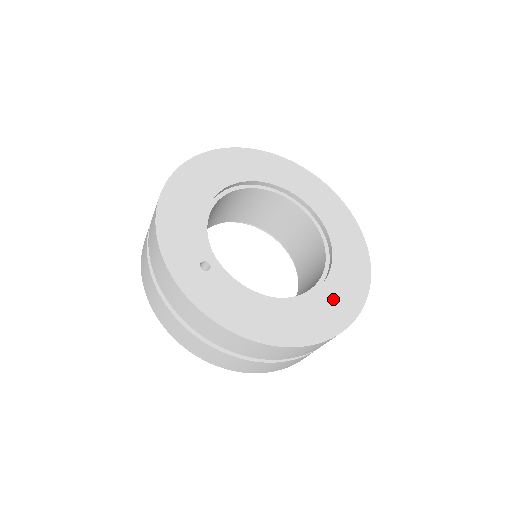
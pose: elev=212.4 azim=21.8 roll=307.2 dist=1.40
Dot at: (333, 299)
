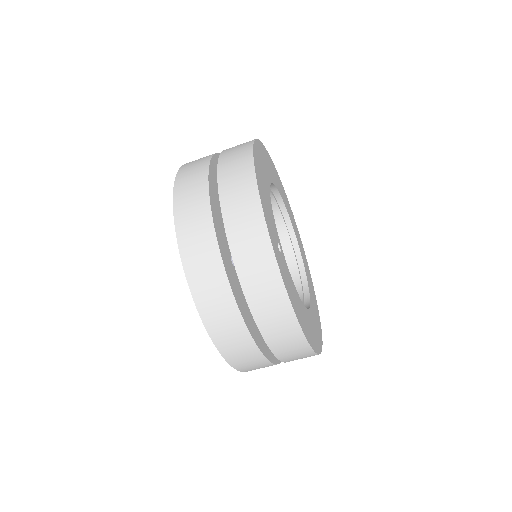
Dot at: (315, 320)
